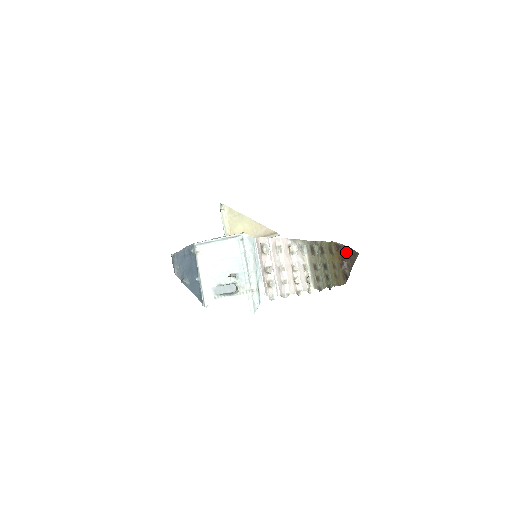
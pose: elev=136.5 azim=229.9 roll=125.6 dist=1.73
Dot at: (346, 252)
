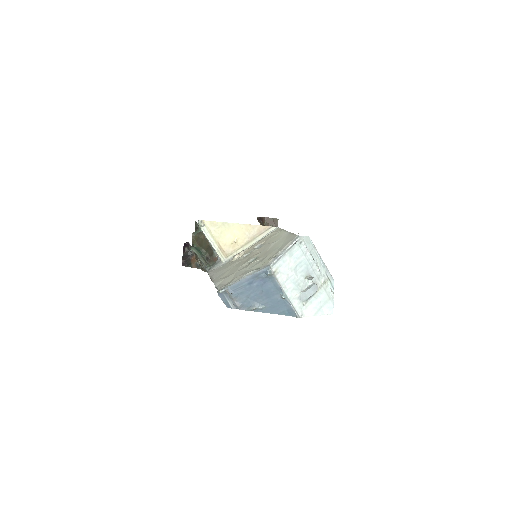
Dot at: (264, 222)
